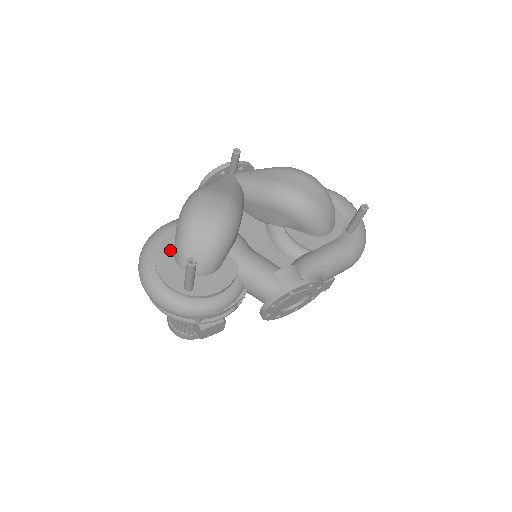
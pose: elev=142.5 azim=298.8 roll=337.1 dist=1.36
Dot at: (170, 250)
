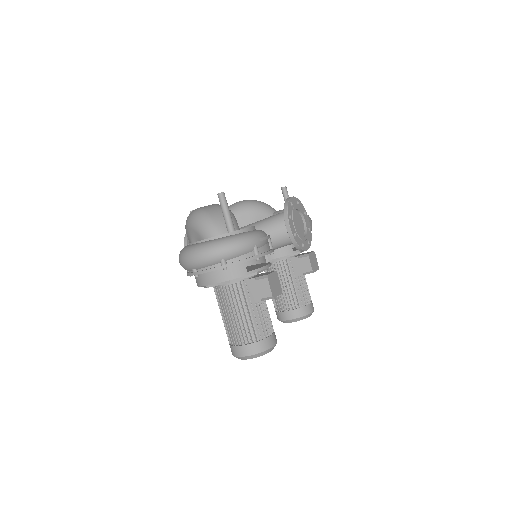
Dot at: occluded
